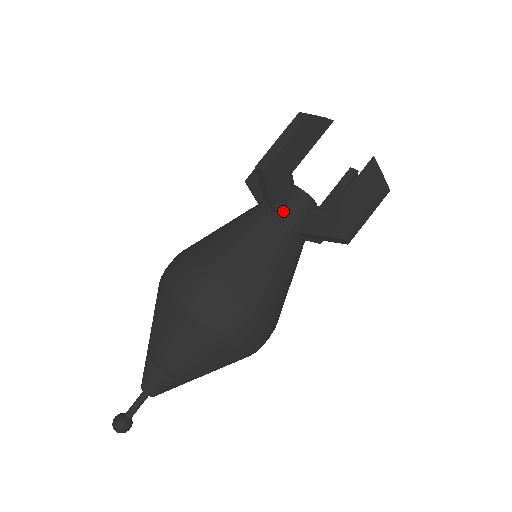
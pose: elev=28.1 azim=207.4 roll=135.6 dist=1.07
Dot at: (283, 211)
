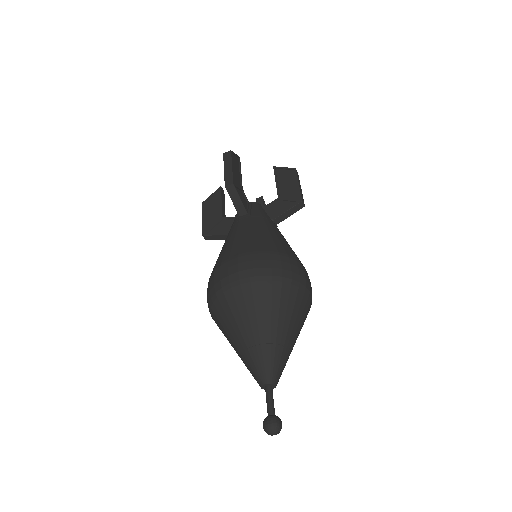
Dot at: (254, 213)
